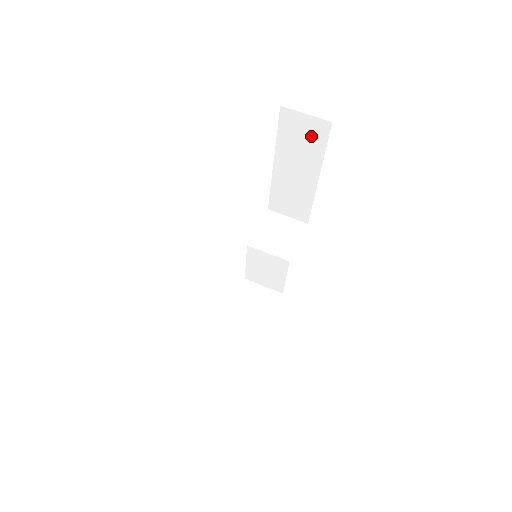
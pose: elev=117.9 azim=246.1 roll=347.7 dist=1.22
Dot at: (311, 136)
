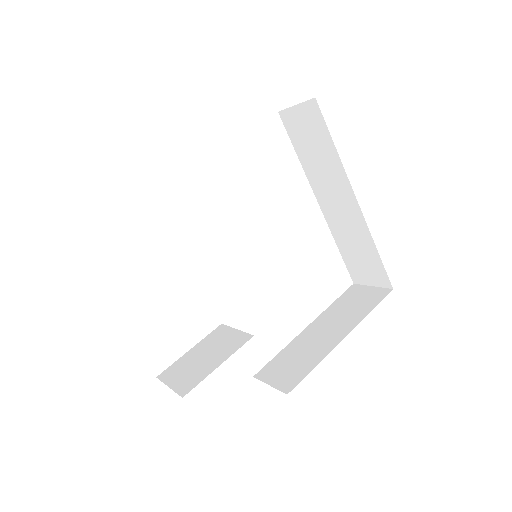
Dot at: (365, 301)
